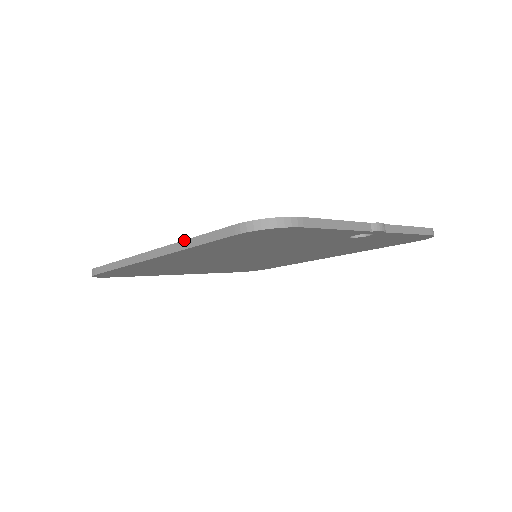
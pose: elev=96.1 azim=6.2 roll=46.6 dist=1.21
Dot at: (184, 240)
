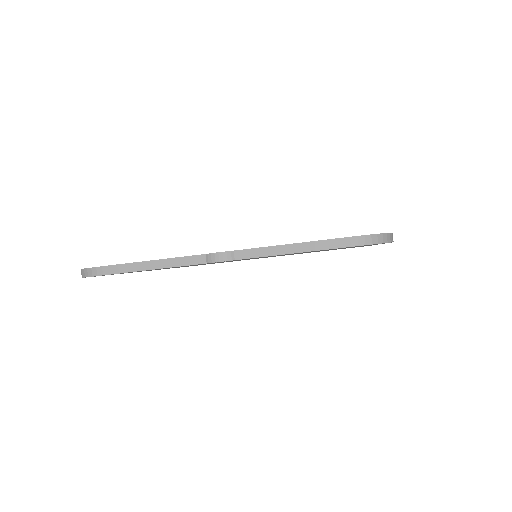
Dot at: occluded
